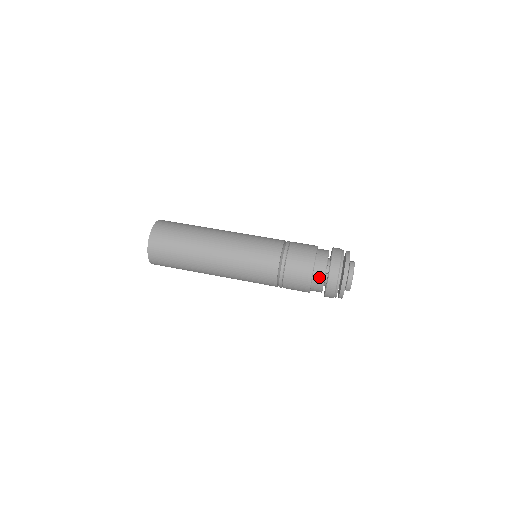
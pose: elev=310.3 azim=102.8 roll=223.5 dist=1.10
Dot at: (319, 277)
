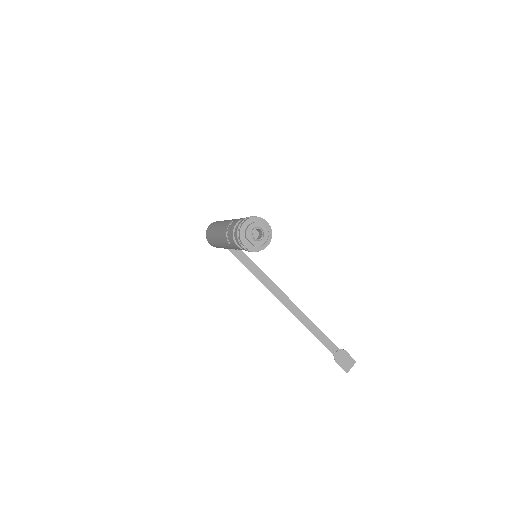
Dot at: occluded
